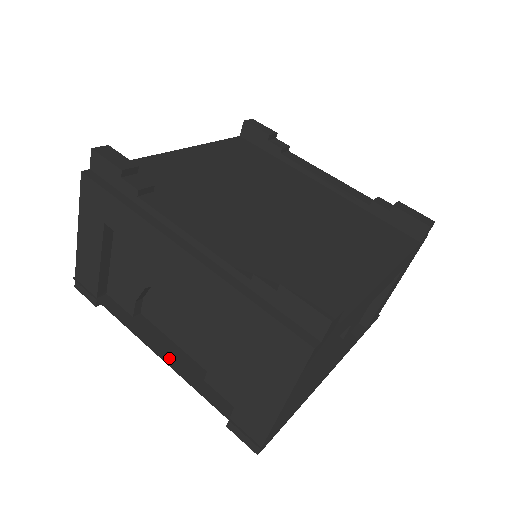
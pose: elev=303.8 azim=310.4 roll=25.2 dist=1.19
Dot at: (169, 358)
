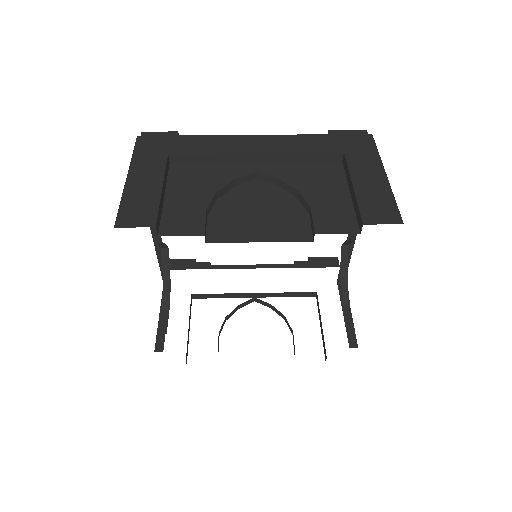
Dot at: occluded
